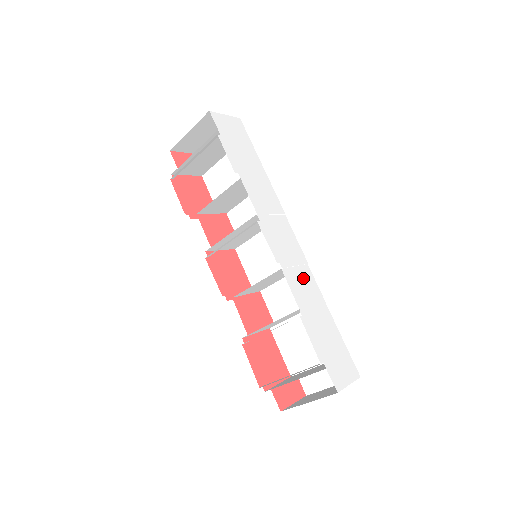
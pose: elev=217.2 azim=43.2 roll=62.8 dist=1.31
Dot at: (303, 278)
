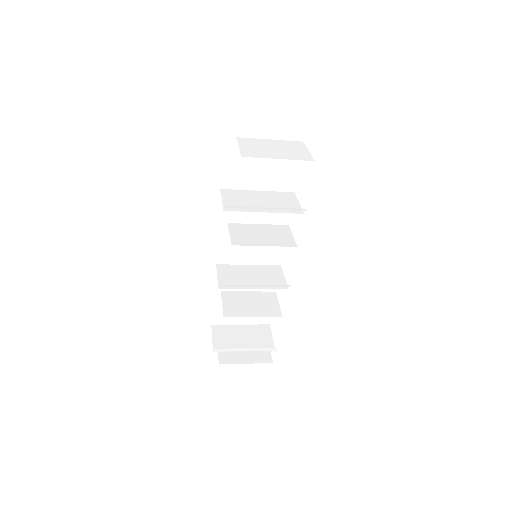
Dot at: occluded
